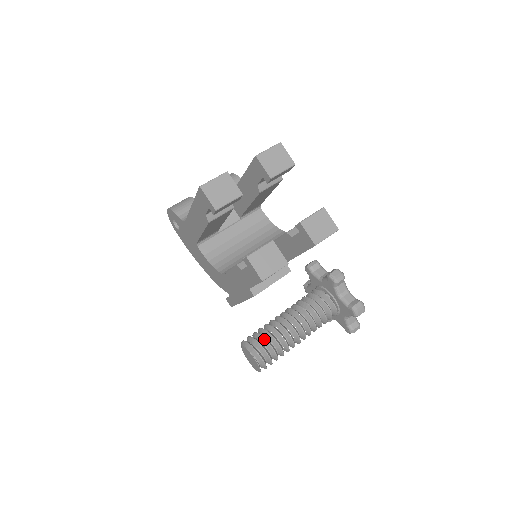
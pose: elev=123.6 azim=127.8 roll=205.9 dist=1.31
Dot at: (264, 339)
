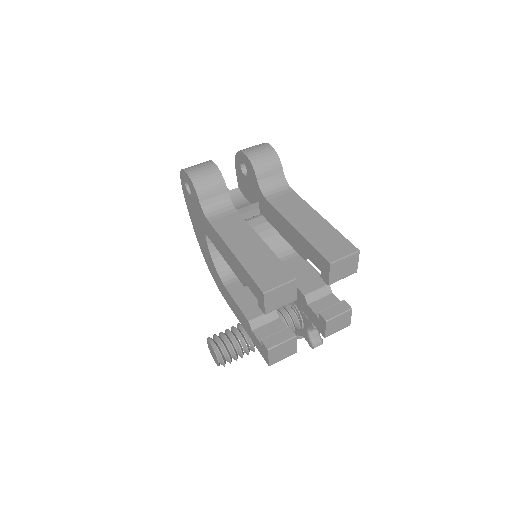
Dot at: (234, 352)
